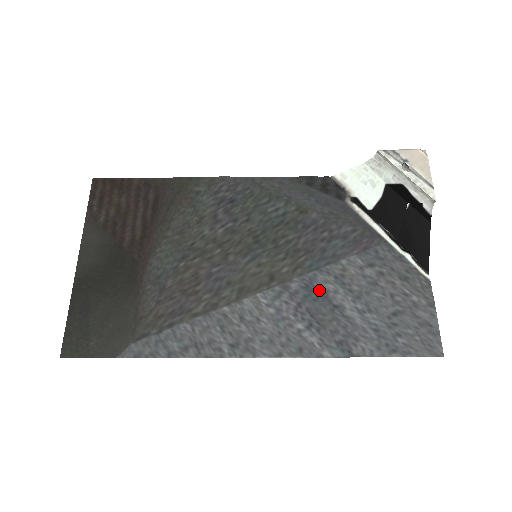
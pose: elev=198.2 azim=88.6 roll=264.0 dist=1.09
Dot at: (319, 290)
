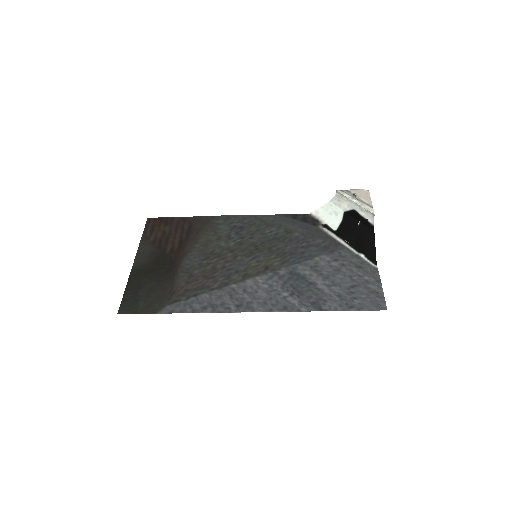
Dot at: (299, 274)
